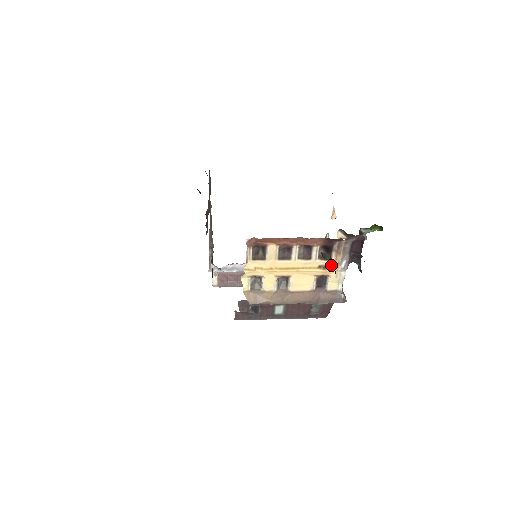
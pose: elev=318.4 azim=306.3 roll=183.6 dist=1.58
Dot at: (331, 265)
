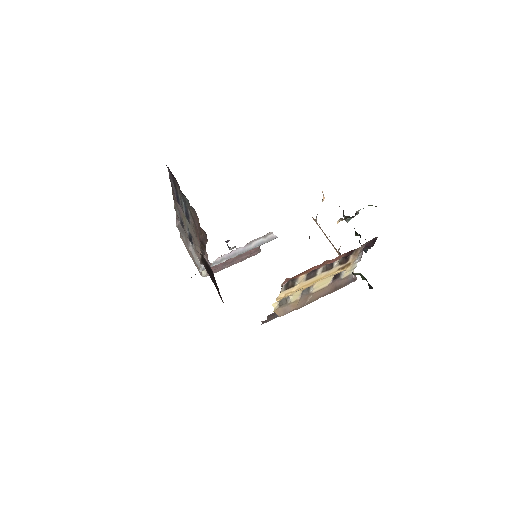
Dot at: (348, 264)
